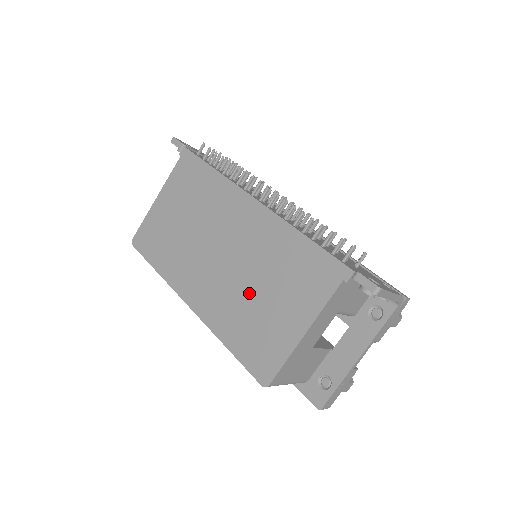
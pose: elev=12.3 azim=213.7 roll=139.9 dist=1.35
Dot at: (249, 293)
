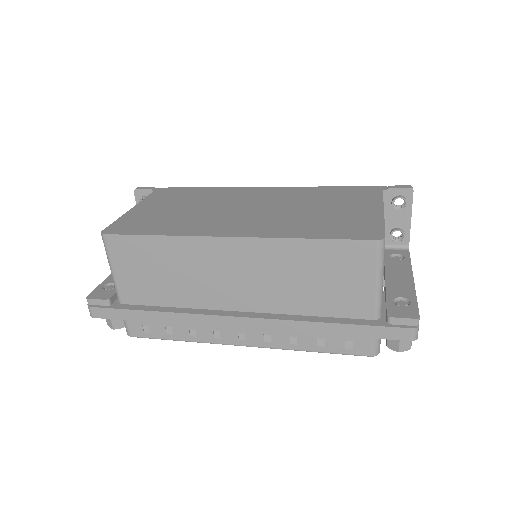
Dot at: (304, 212)
